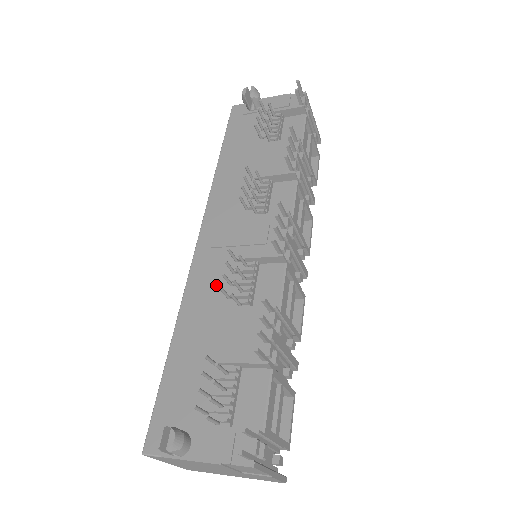
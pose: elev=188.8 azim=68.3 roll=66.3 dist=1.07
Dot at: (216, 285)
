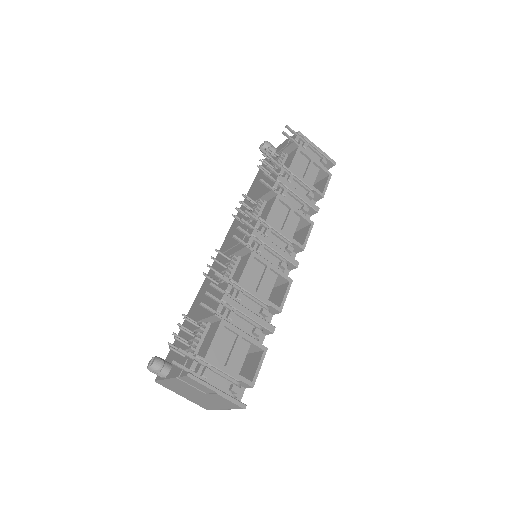
Dot at: (214, 276)
